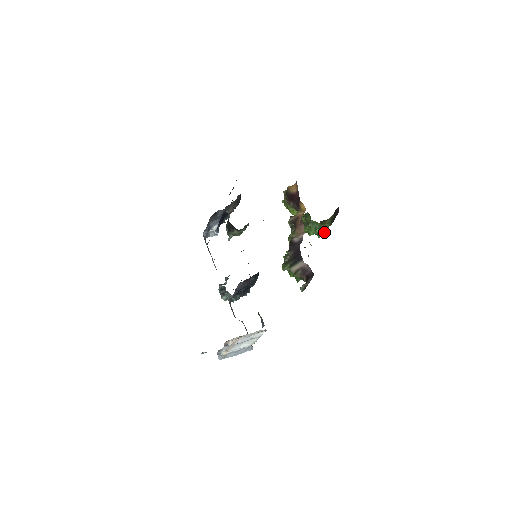
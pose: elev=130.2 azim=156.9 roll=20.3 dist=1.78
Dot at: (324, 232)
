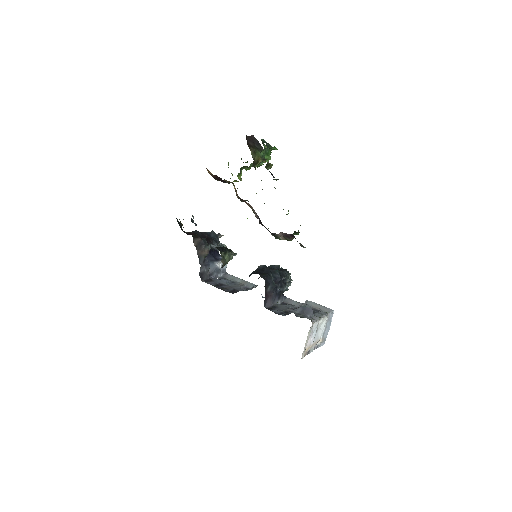
Dot at: (266, 167)
